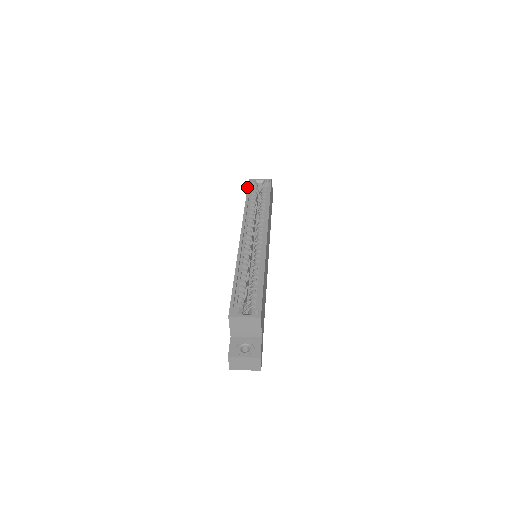
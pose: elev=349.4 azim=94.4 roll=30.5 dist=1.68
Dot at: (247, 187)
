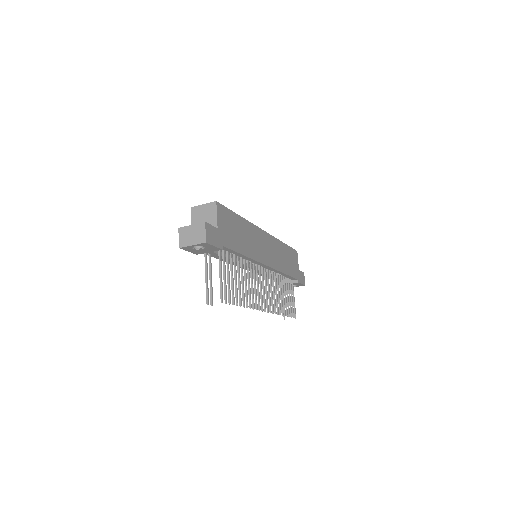
Dot at: occluded
